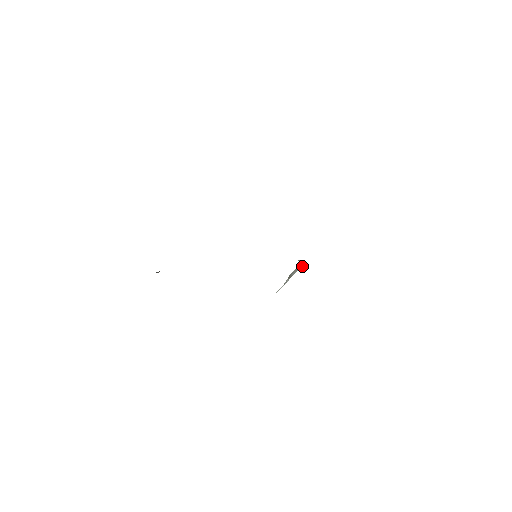
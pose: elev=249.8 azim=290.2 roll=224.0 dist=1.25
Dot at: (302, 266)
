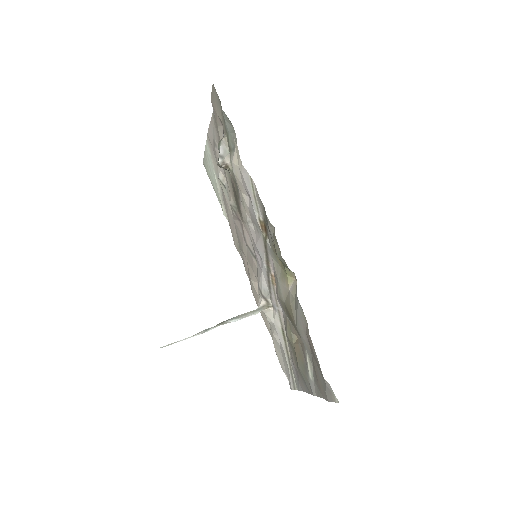
Dot at: (257, 312)
